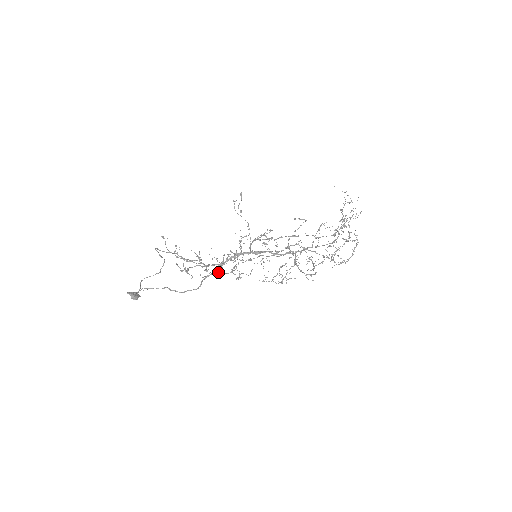
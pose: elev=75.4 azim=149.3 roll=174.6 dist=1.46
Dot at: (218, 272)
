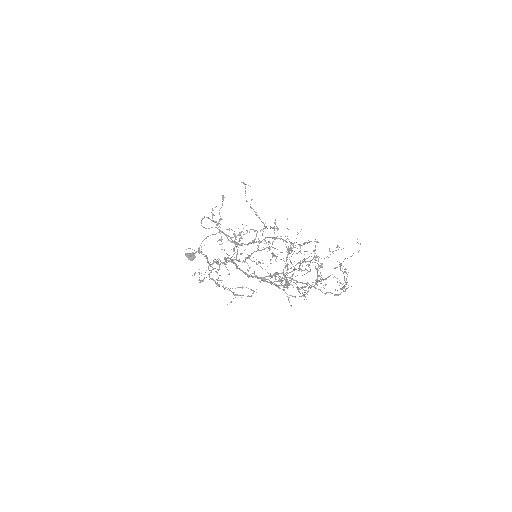
Dot at: (233, 259)
